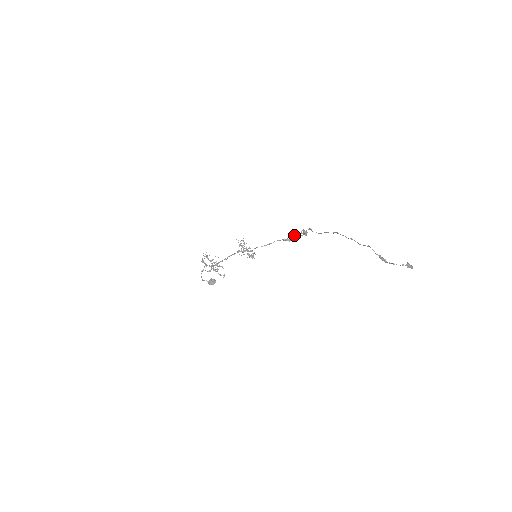
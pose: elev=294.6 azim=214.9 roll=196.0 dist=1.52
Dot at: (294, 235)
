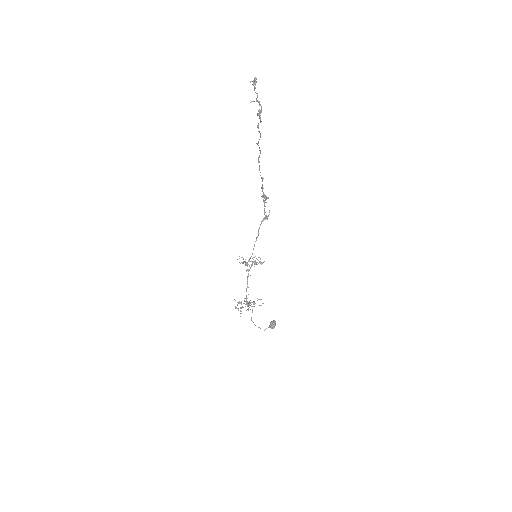
Dot at: (264, 210)
